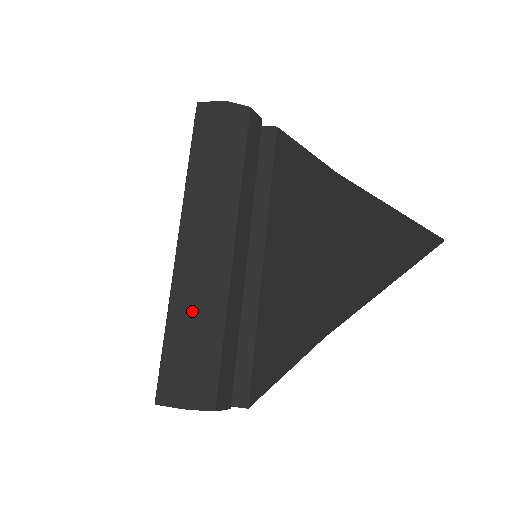
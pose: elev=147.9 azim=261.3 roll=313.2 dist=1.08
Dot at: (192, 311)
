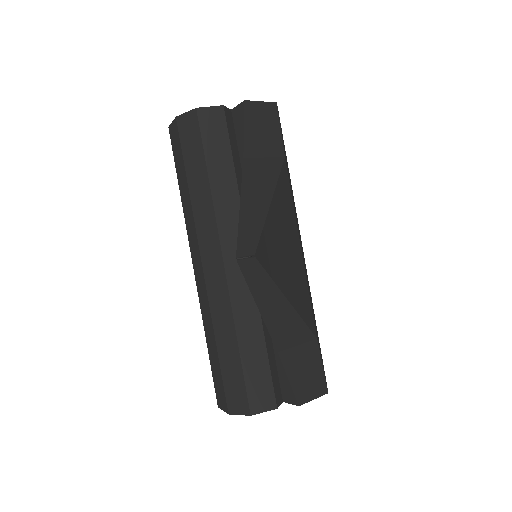
Dot at: (211, 328)
